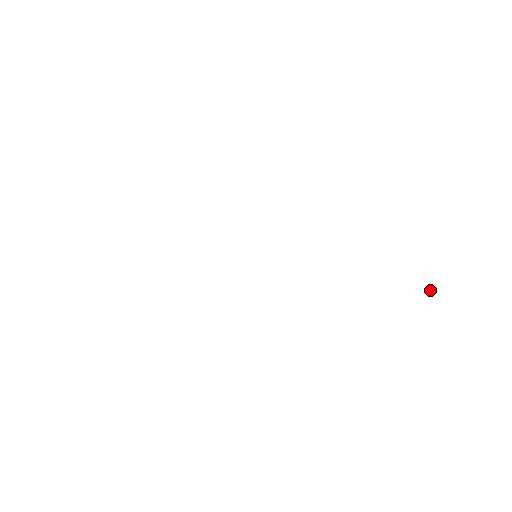
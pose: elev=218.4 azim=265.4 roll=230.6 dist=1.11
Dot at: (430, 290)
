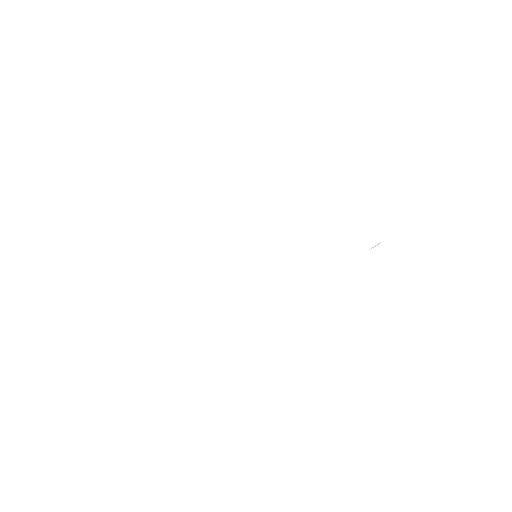
Dot at: (375, 246)
